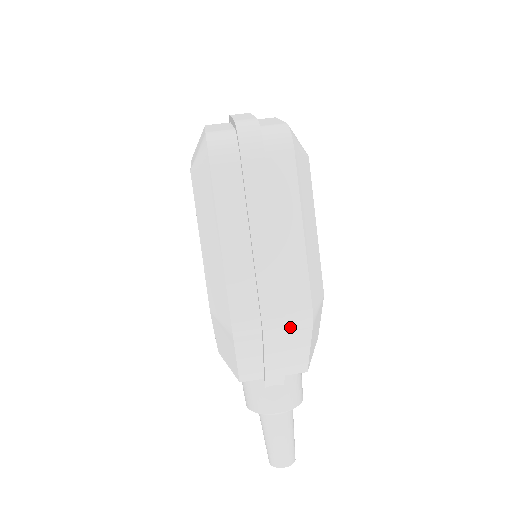
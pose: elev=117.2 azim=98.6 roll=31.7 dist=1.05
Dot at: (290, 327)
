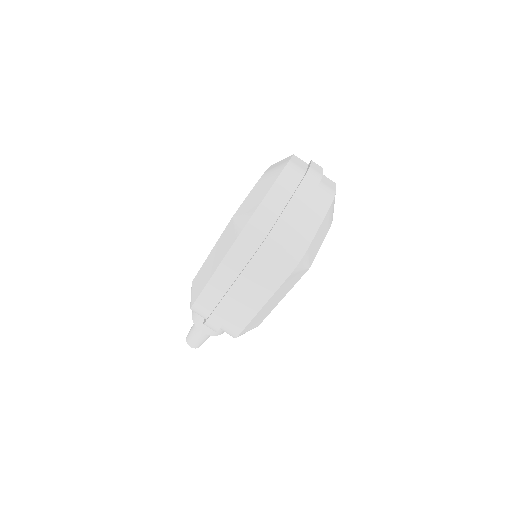
Dot at: occluded
